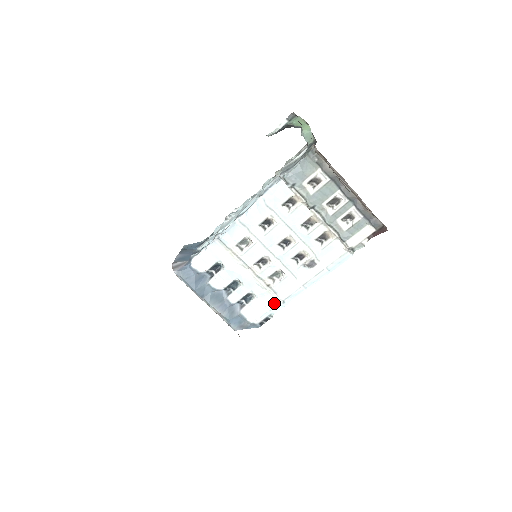
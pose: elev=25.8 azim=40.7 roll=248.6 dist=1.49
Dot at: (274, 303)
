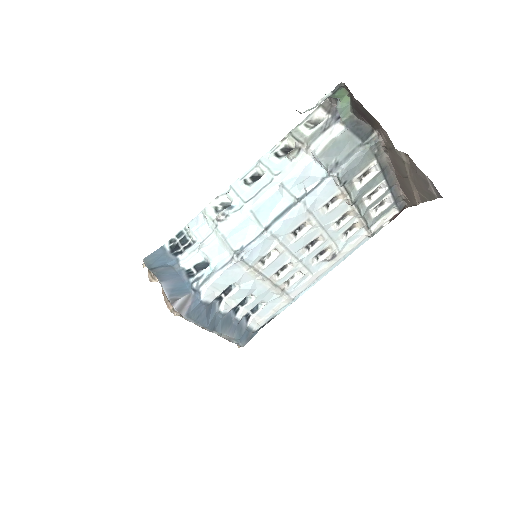
Dot at: (283, 304)
